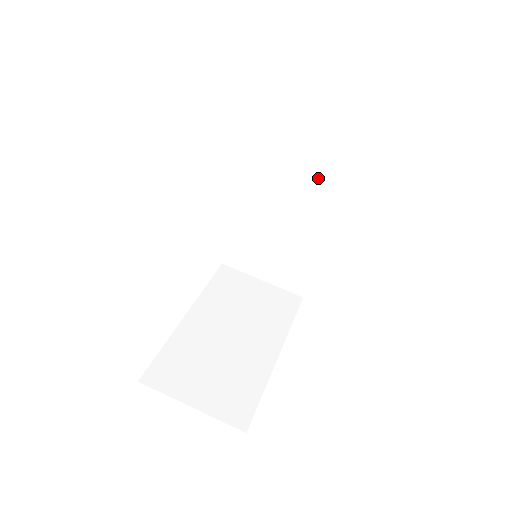
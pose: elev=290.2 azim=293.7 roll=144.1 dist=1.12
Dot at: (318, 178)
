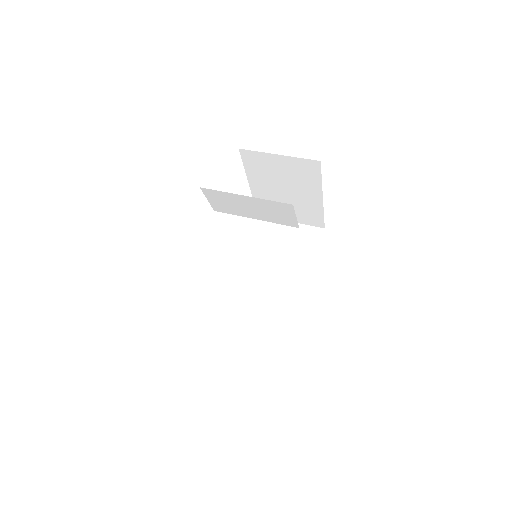
Dot at: (293, 259)
